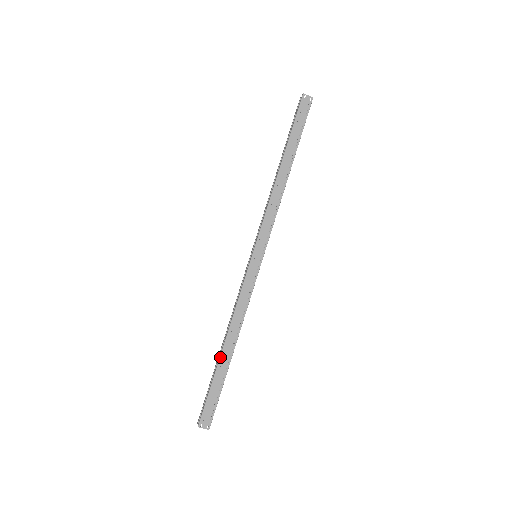
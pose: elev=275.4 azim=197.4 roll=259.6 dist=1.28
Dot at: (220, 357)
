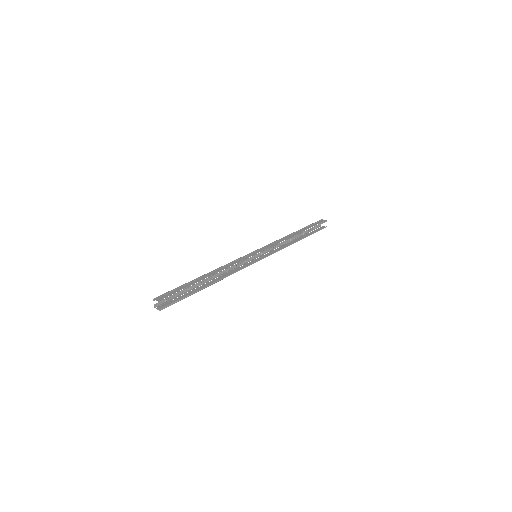
Dot at: (198, 278)
